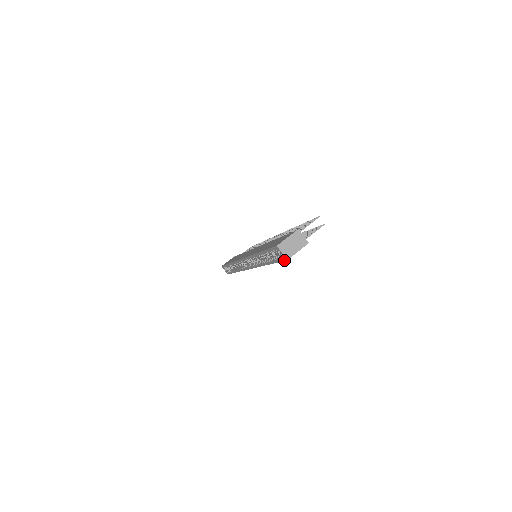
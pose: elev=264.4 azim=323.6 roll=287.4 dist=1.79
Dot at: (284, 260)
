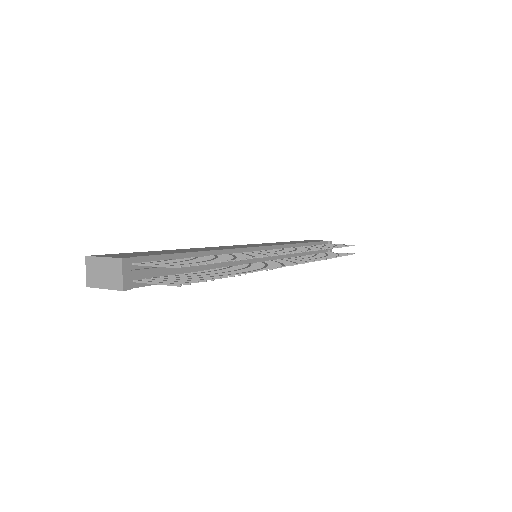
Dot at: occluded
